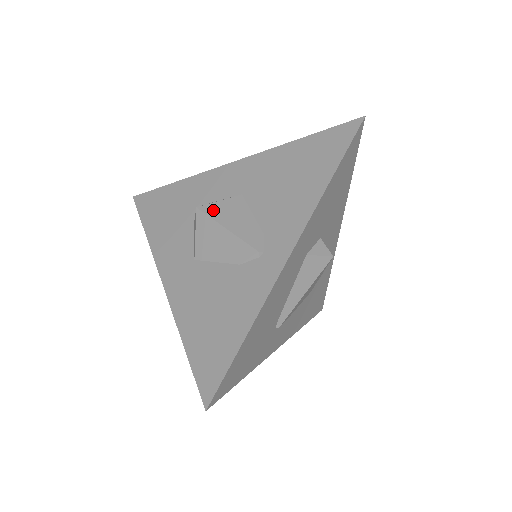
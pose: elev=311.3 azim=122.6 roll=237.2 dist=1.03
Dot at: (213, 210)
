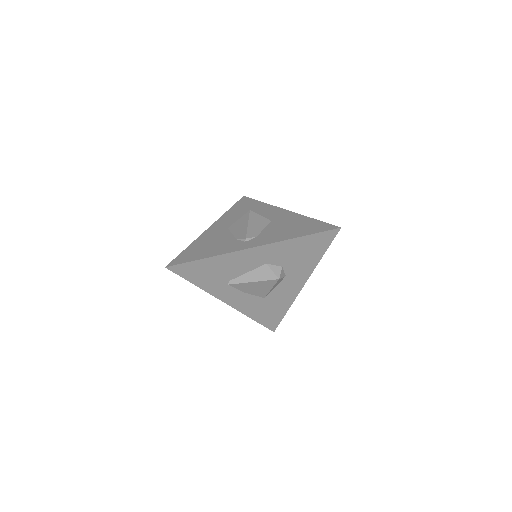
Dot at: (254, 216)
